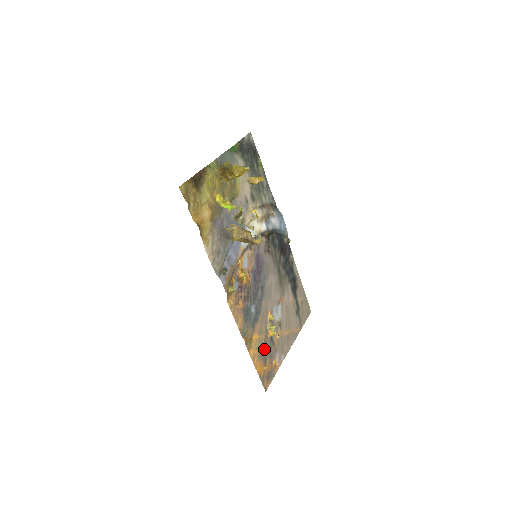
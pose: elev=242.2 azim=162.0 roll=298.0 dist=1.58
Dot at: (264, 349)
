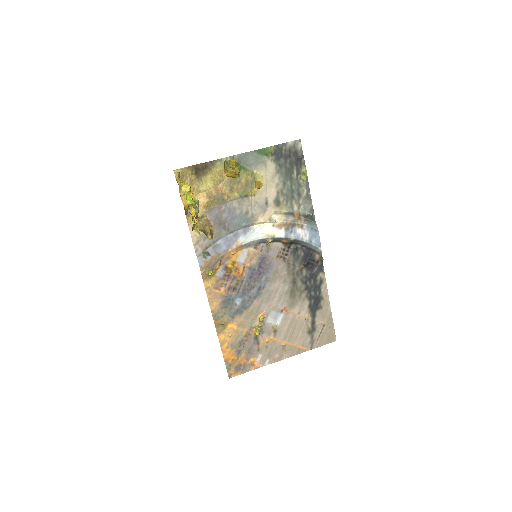
Dot at: (242, 342)
